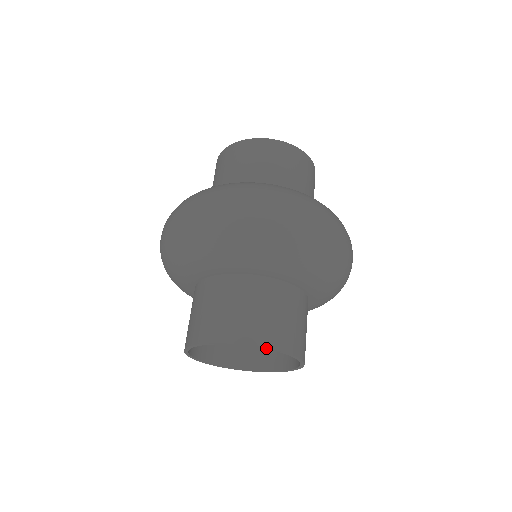
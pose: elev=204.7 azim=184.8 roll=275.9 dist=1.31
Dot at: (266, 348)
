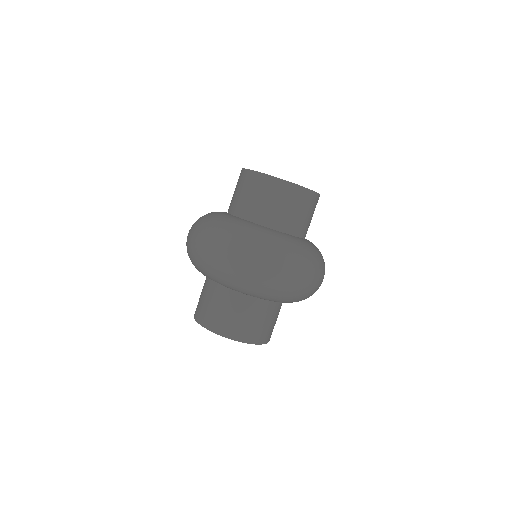
Dot at: occluded
